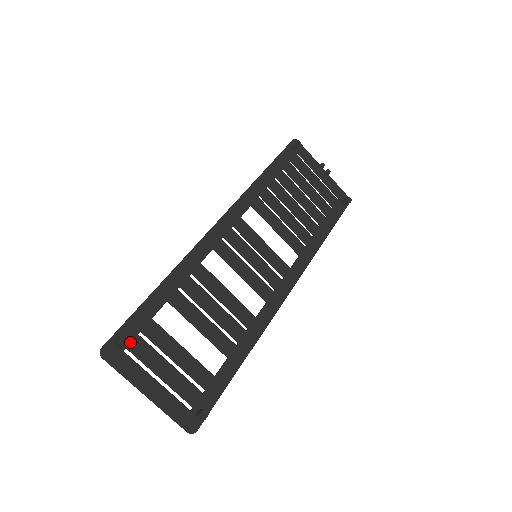
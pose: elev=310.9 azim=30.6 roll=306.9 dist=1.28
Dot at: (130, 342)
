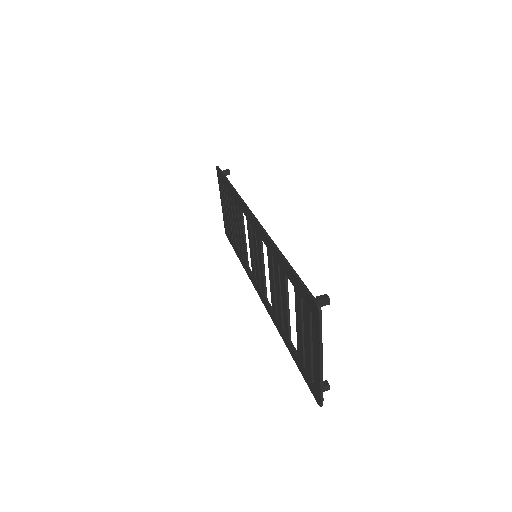
Dot at: occluded
